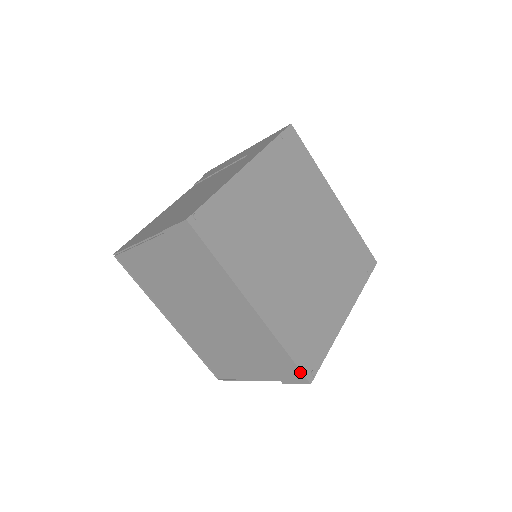
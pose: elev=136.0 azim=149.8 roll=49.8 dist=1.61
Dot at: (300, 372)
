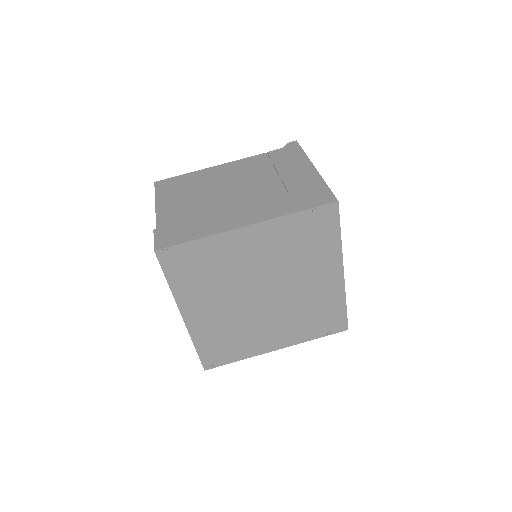
Dot at: (201, 361)
